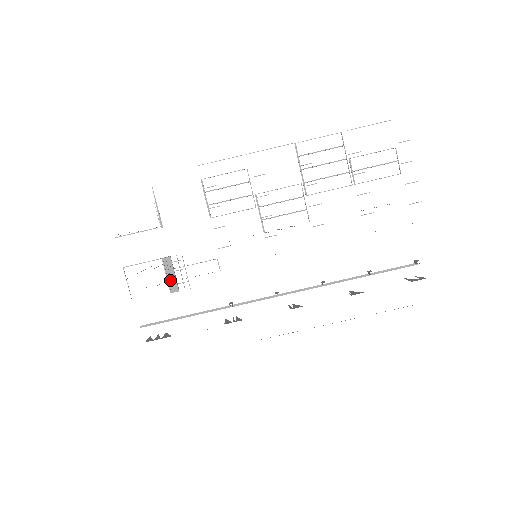
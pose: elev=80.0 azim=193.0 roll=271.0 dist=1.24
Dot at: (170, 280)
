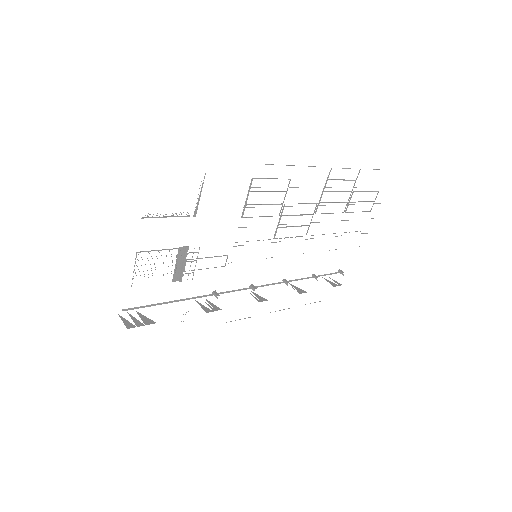
Dot at: (177, 269)
